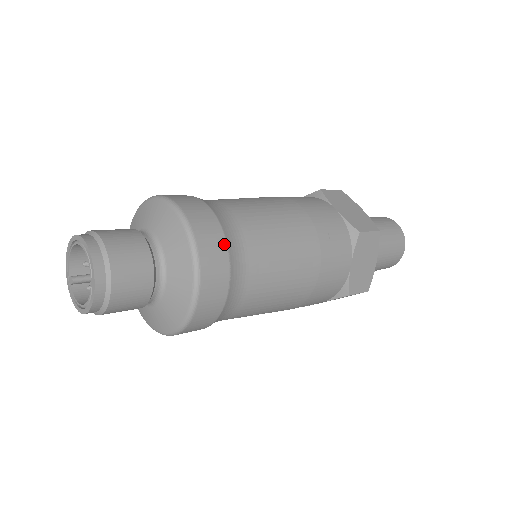
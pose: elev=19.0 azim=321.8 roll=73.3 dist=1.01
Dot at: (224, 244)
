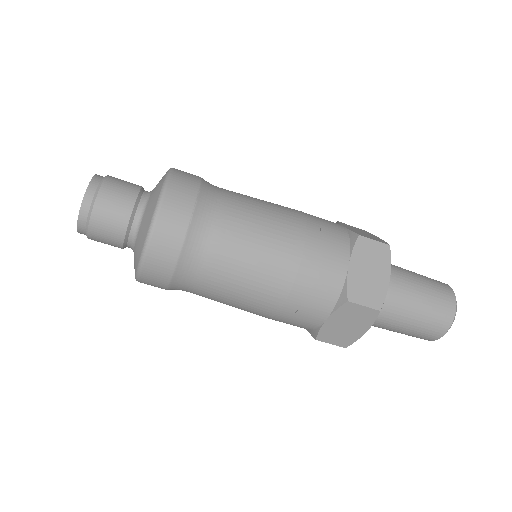
Dot at: (196, 188)
